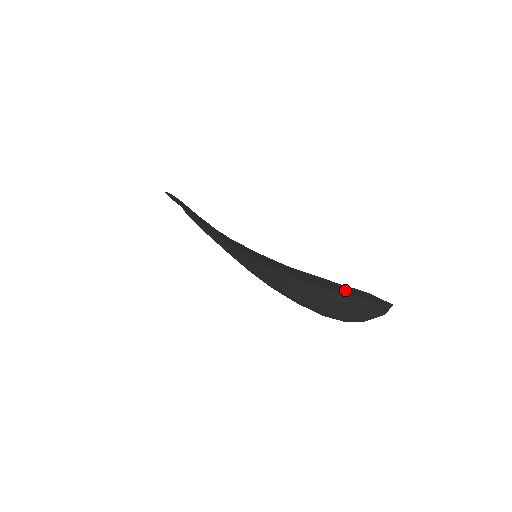
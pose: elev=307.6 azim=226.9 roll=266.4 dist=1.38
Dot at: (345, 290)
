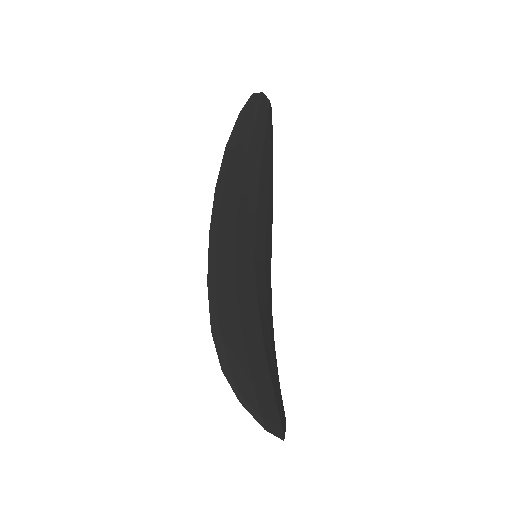
Dot at: (257, 391)
